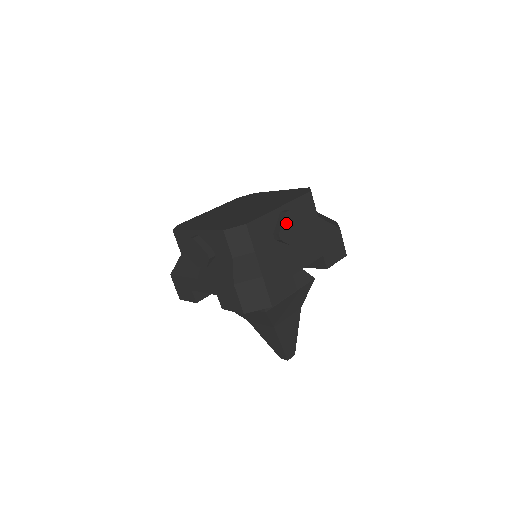
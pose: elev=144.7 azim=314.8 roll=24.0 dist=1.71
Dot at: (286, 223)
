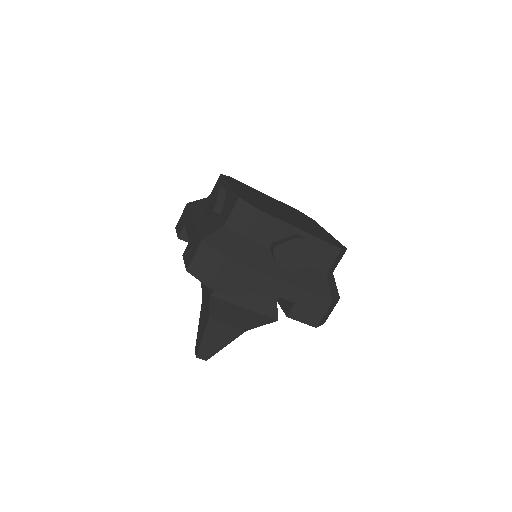
Dot at: occluded
